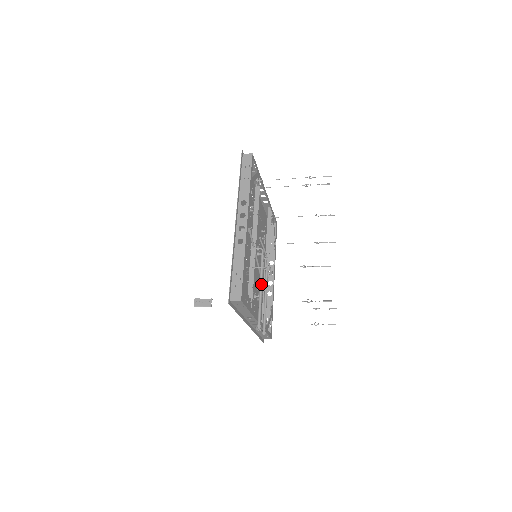
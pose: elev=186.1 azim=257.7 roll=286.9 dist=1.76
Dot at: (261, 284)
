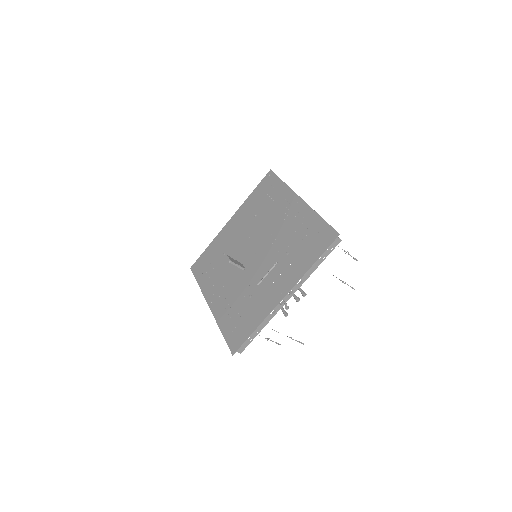
Dot at: occluded
